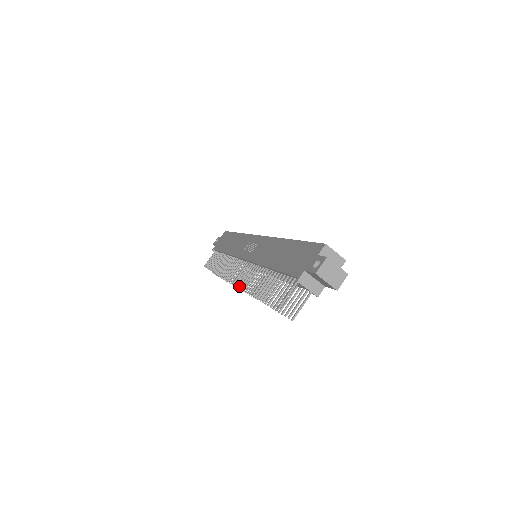
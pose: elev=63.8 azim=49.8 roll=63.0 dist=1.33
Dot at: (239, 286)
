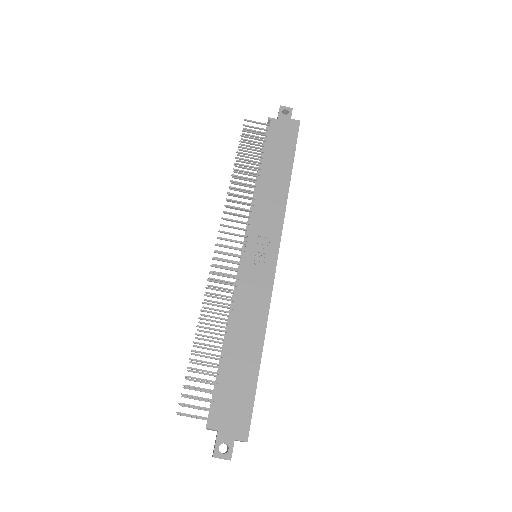
Dot at: (209, 281)
